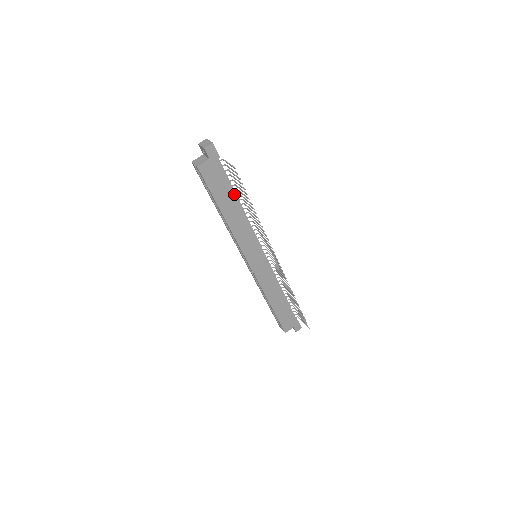
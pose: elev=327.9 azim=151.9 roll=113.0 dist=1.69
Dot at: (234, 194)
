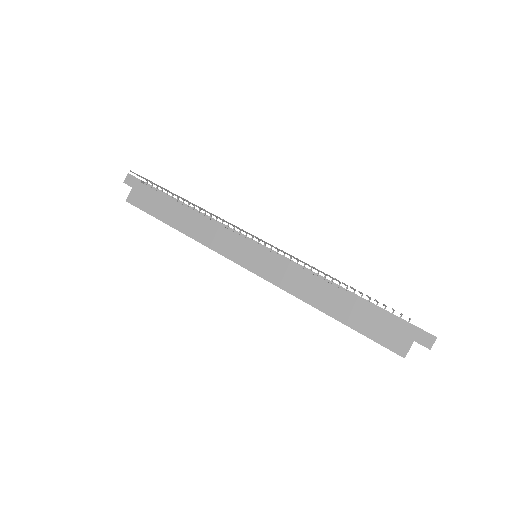
Dot at: (175, 202)
